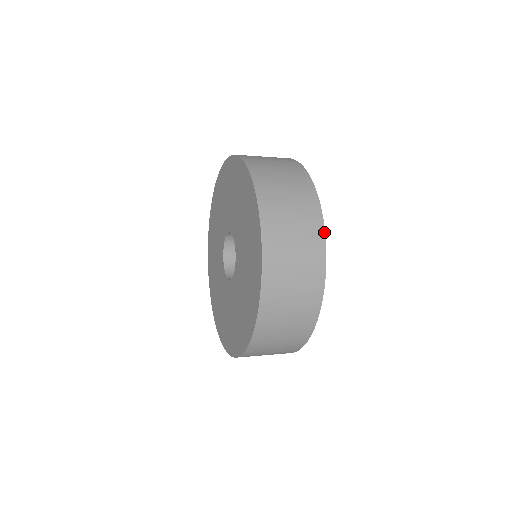
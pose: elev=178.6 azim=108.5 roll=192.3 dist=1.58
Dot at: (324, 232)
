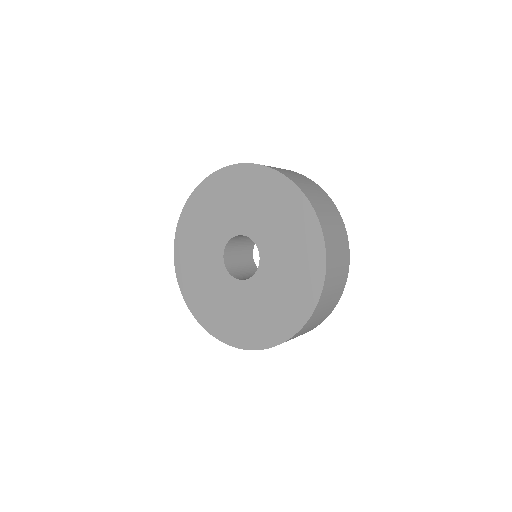
Dot at: (345, 228)
